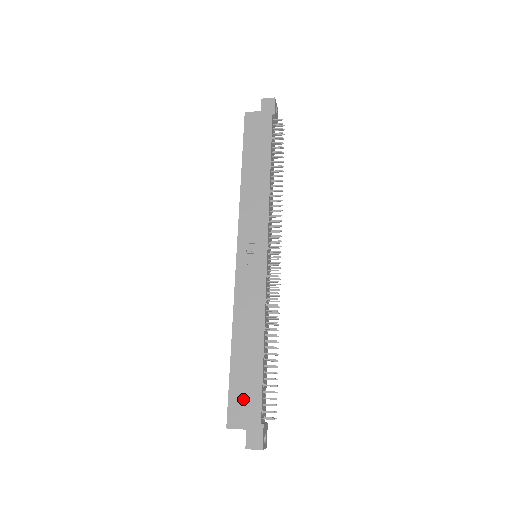
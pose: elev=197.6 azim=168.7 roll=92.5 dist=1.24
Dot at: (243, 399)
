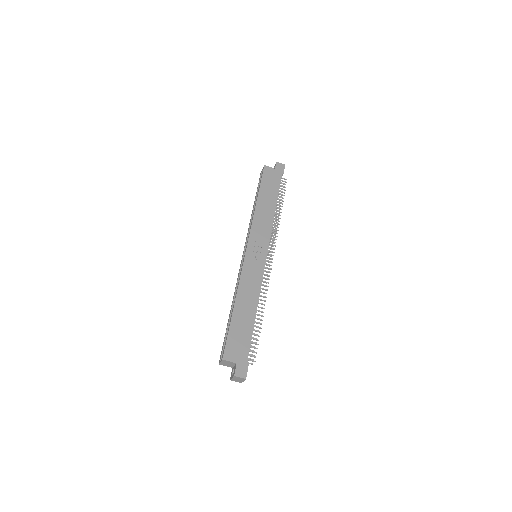
Dot at: (237, 343)
